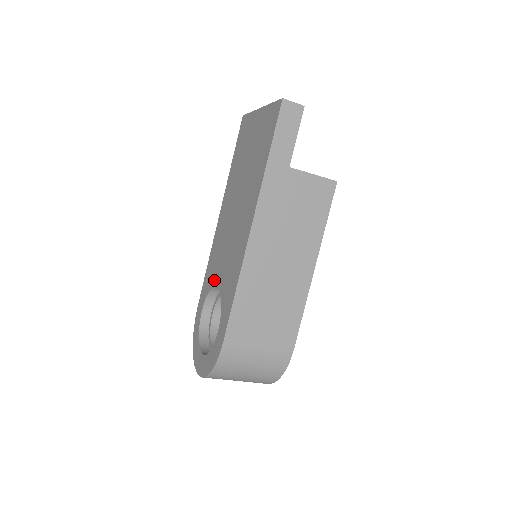
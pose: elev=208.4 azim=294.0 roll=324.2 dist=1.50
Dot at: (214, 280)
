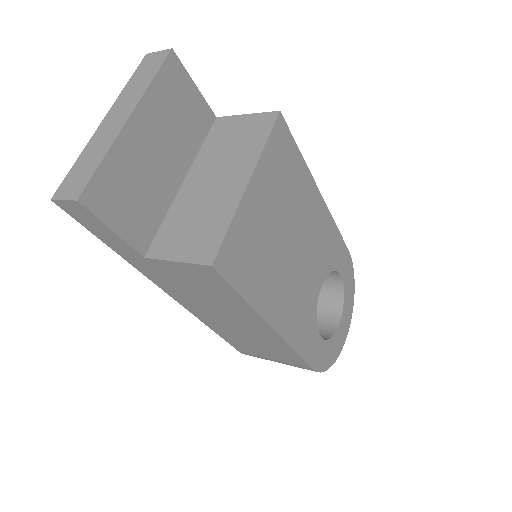
Dot at: occluded
